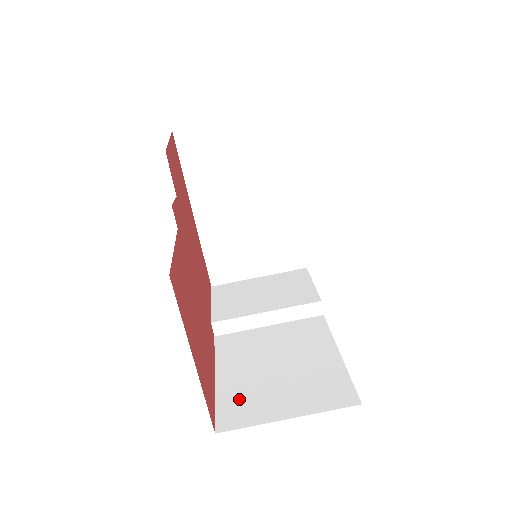
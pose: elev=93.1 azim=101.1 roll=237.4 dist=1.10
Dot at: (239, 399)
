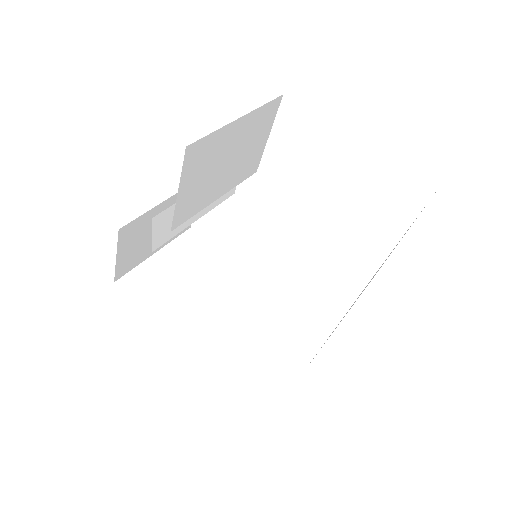
Dot at: occluded
